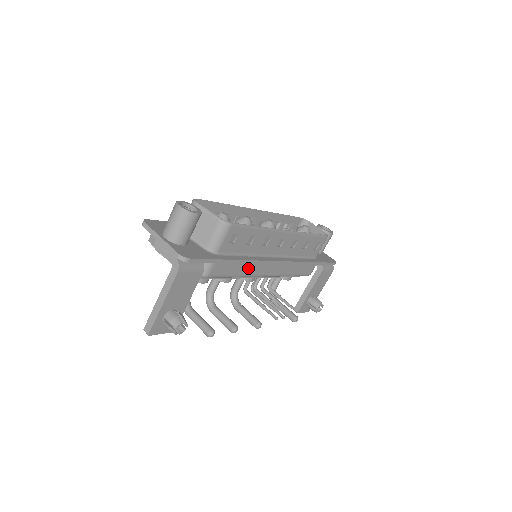
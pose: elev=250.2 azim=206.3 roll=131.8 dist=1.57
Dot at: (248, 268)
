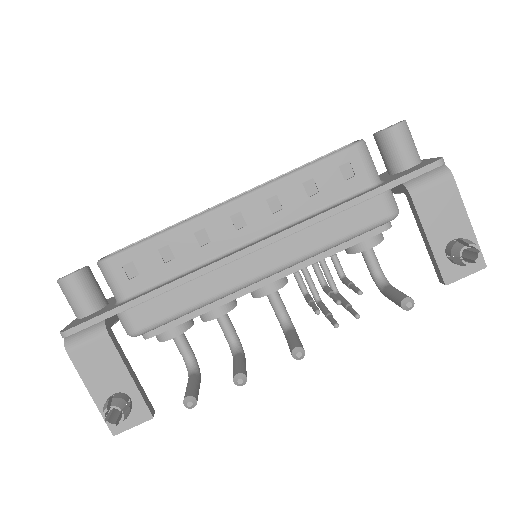
Dot at: (203, 287)
